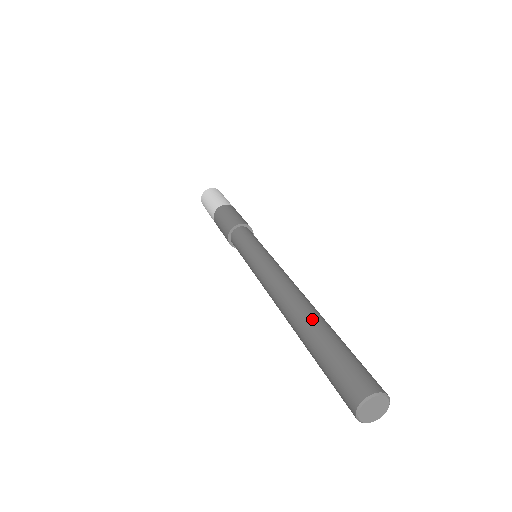
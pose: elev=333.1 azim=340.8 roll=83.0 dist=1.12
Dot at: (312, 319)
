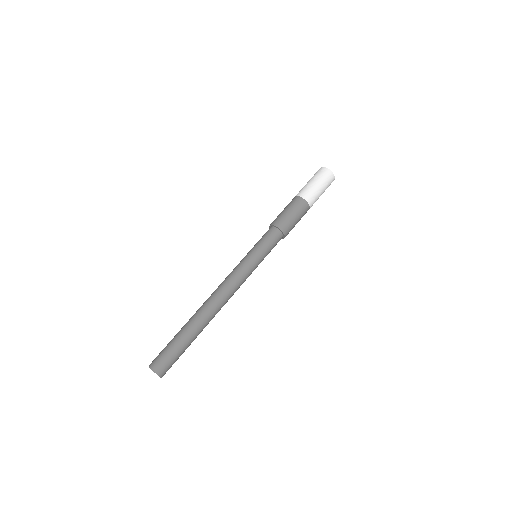
Dot at: (190, 320)
